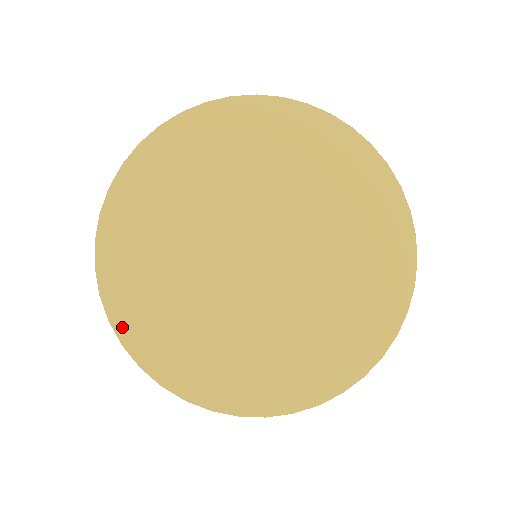
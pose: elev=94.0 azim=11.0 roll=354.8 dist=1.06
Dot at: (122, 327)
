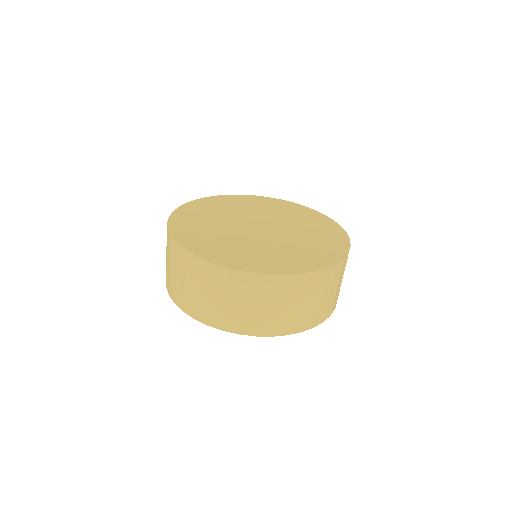
Dot at: (195, 251)
